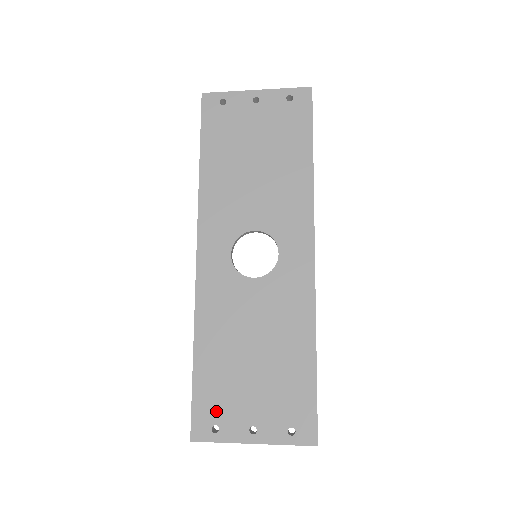
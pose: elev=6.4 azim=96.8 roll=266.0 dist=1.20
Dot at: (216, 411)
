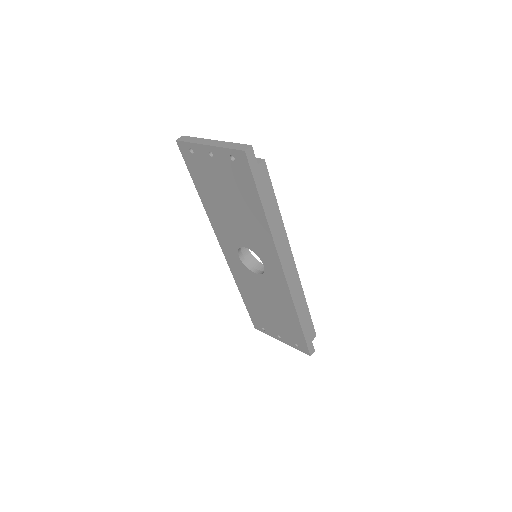
Dot at: (261, 323)
